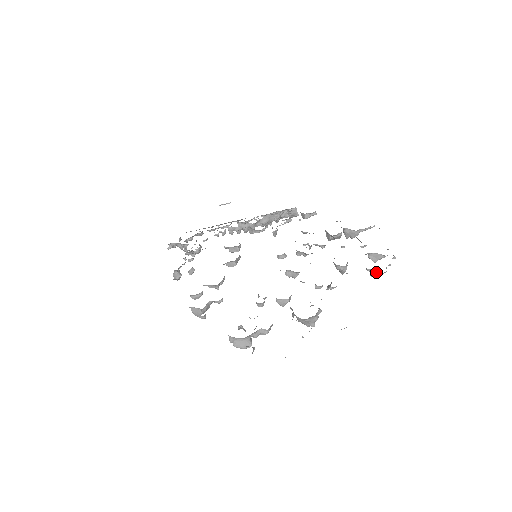
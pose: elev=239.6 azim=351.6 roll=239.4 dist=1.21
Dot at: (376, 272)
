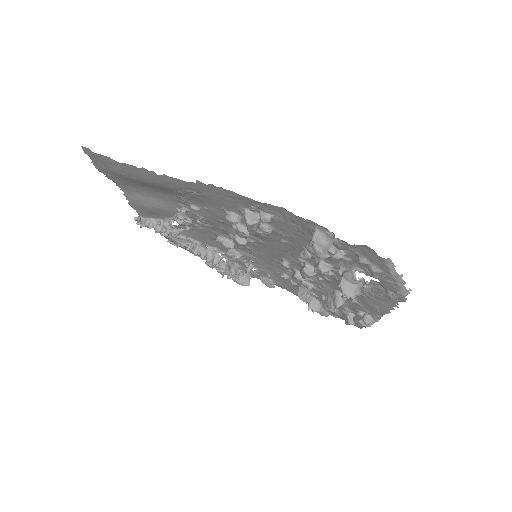
Dot at: (370, 316)
